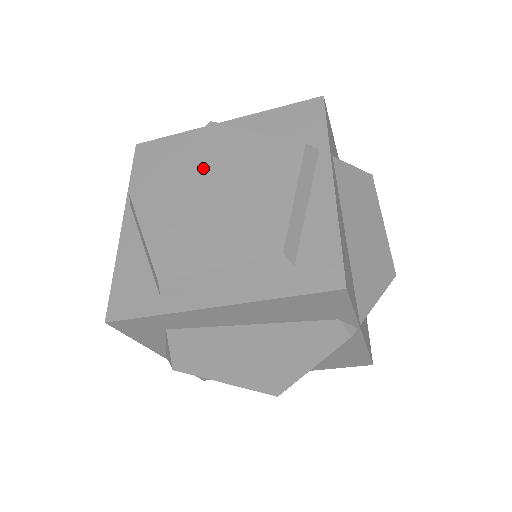
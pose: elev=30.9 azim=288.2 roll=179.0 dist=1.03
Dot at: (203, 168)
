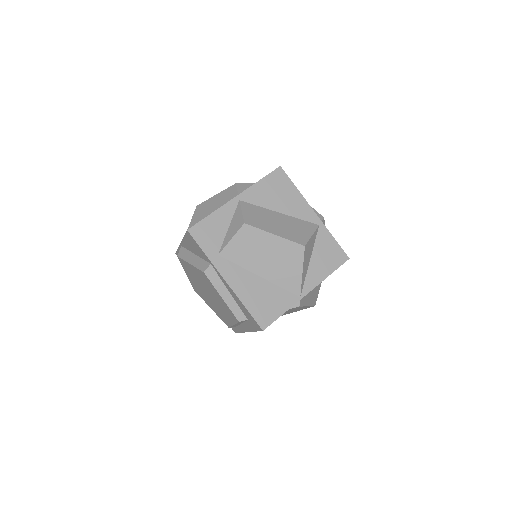
Dot at: (196, 281)
